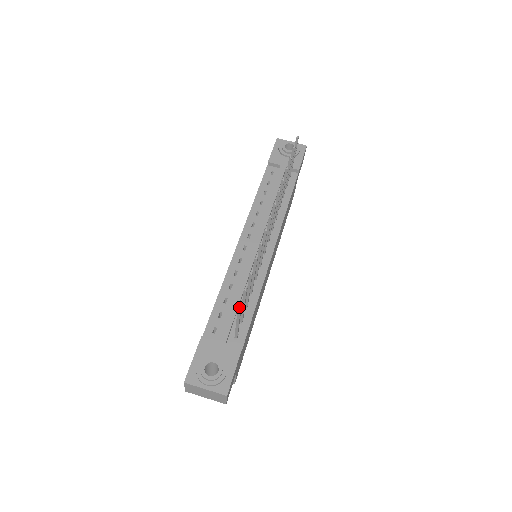
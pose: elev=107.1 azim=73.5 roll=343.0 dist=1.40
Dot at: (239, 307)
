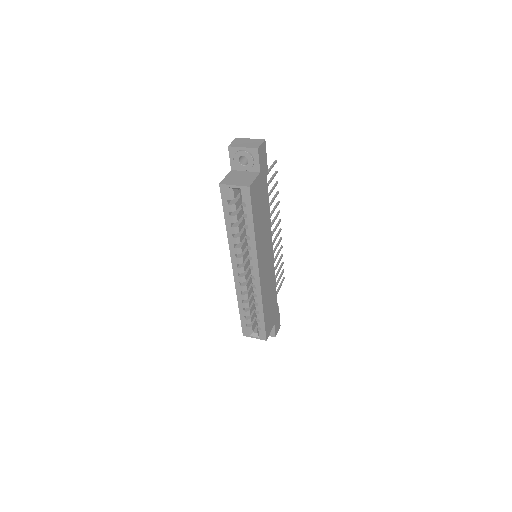
Dot at: (276, 160)
